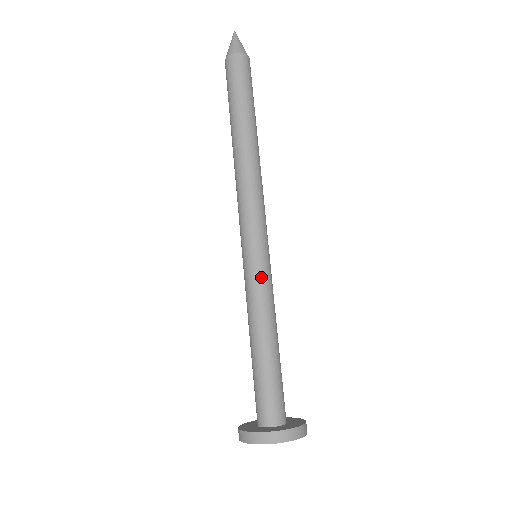
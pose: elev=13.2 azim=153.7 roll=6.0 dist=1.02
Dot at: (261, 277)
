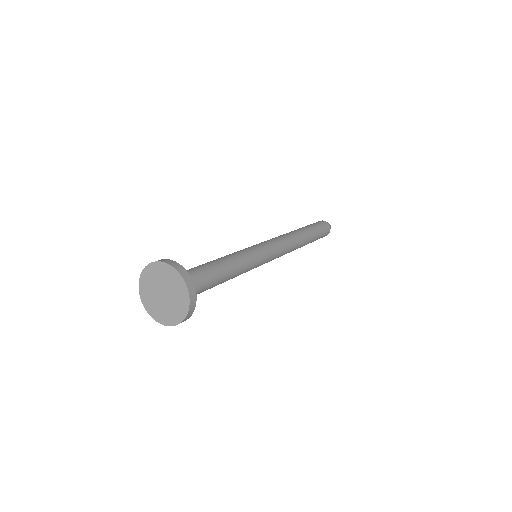
Dot at: (246, 249)
